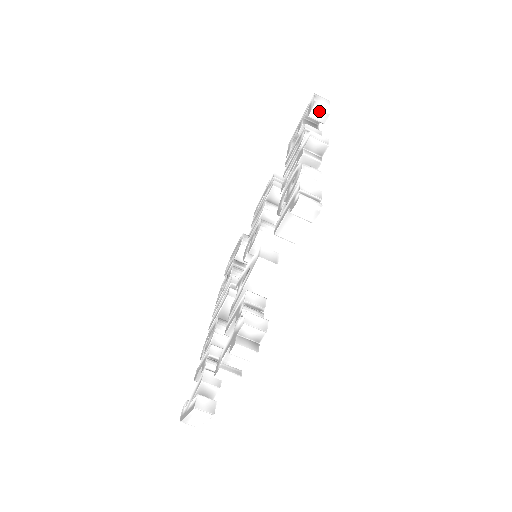
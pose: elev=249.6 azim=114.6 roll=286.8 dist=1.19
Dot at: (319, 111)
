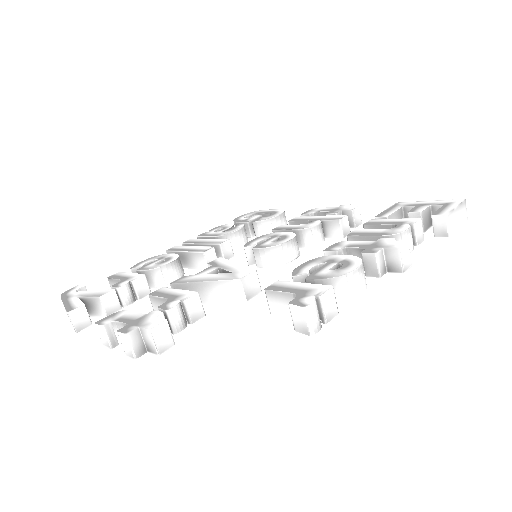
Dot at: (444, 224)
